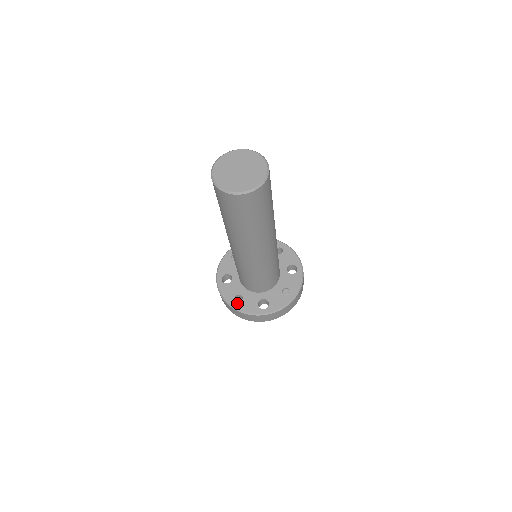
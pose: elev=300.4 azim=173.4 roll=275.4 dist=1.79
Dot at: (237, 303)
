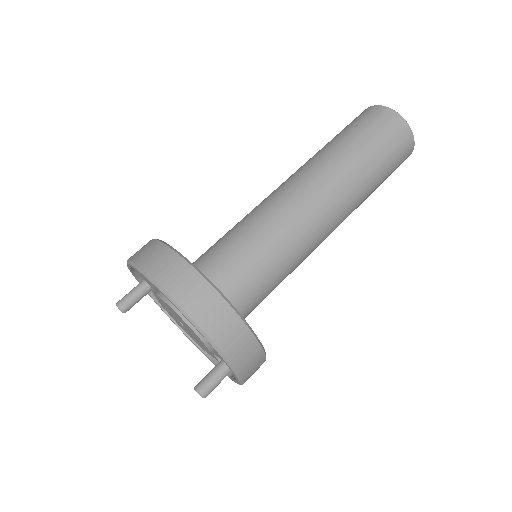
Dot at: occluded
